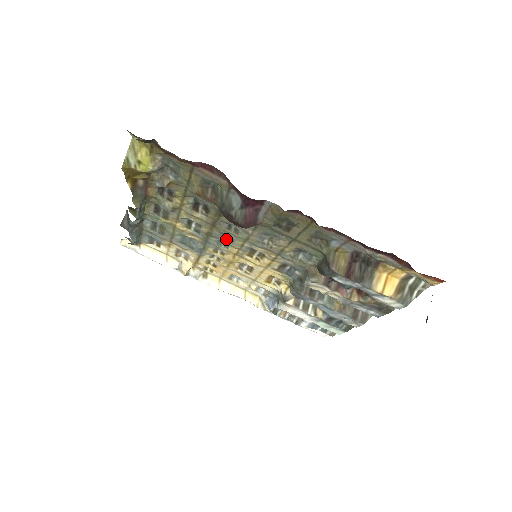
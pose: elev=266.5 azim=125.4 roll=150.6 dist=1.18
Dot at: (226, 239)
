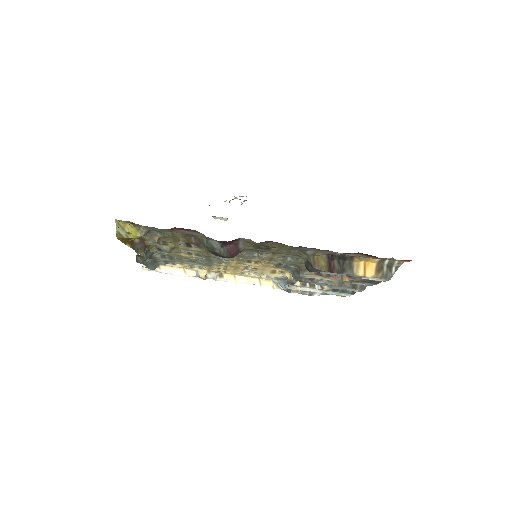
Dot at: occluded
